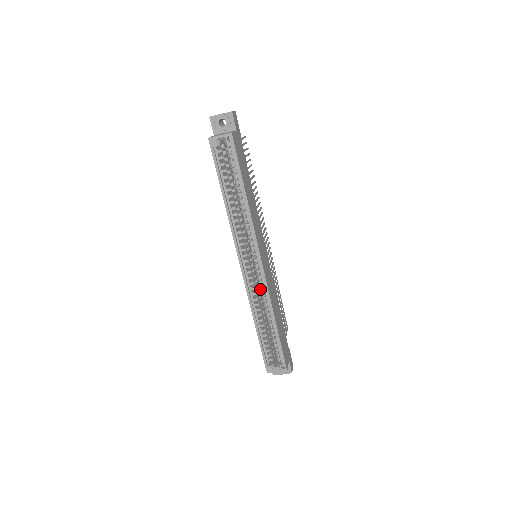
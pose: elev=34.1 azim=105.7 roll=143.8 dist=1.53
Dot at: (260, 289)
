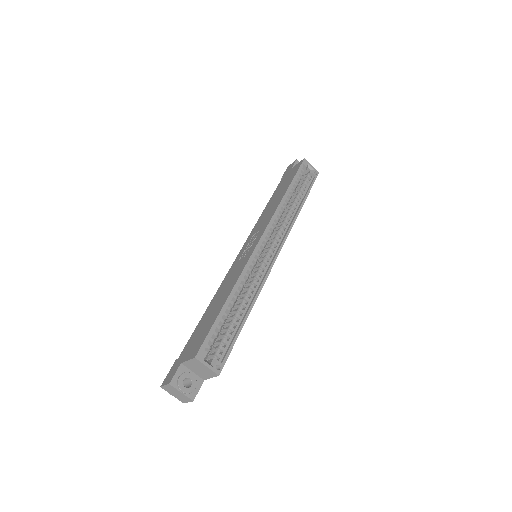
Dot at: (254, 274)
